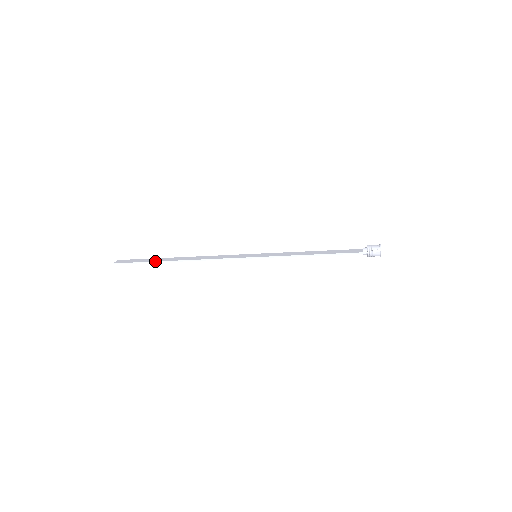
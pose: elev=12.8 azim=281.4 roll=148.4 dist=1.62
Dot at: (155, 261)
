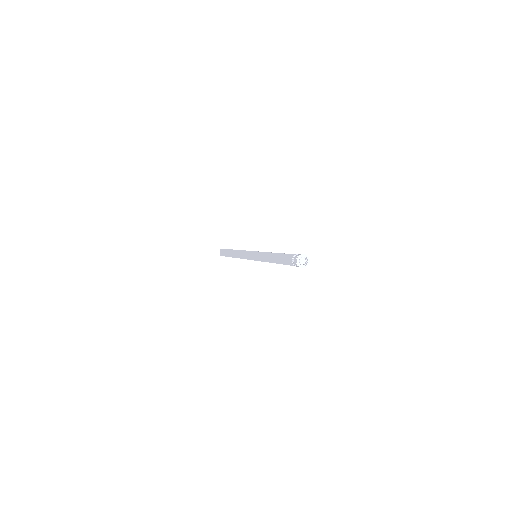
Dot at: occluded
